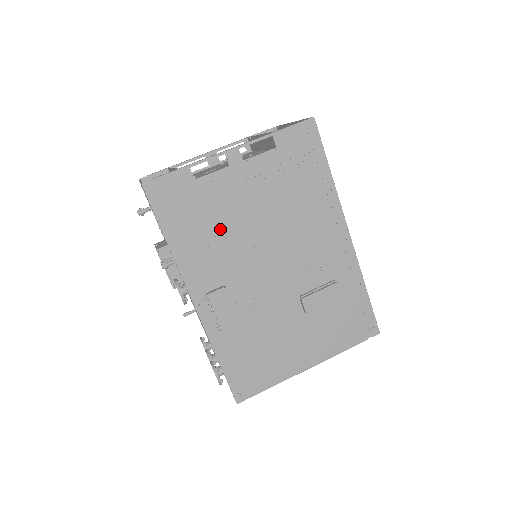
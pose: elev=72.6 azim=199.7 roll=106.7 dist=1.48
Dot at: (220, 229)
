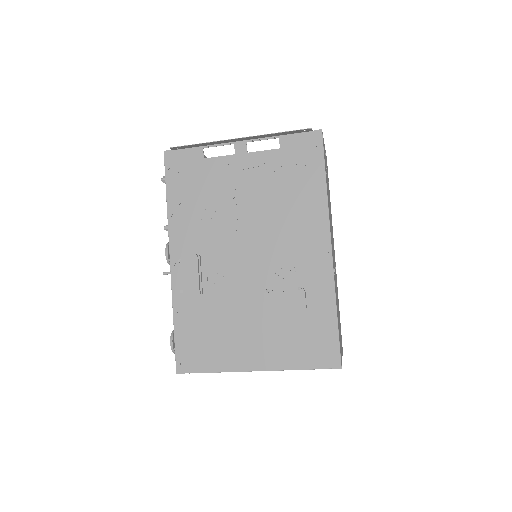
Dot at: (211, 204)
